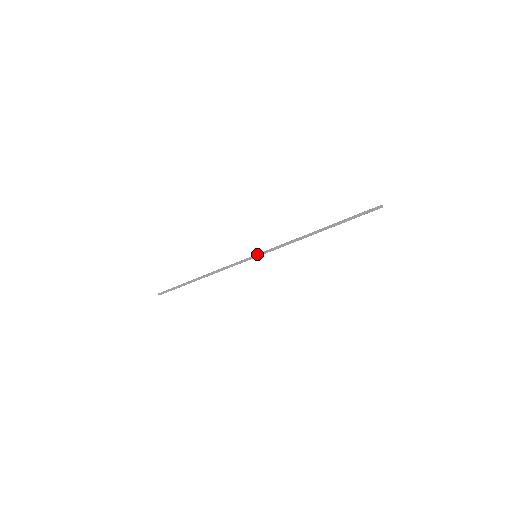
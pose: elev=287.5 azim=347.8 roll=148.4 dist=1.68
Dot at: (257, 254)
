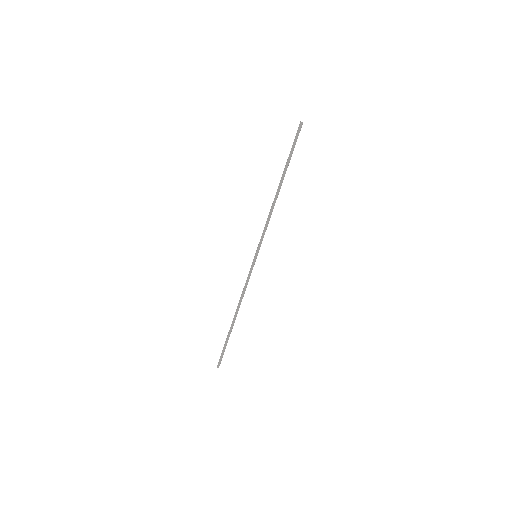
Dot at: (255, 254)
